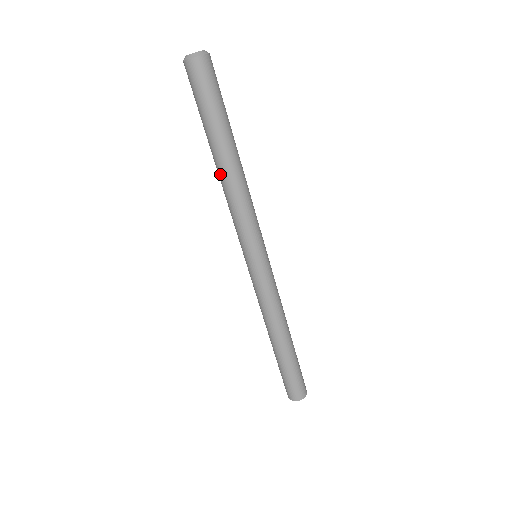
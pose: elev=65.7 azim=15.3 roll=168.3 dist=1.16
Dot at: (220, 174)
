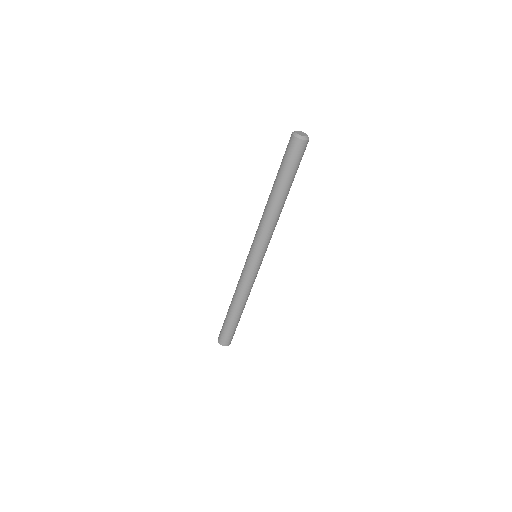
Dot at: (268, 202)
